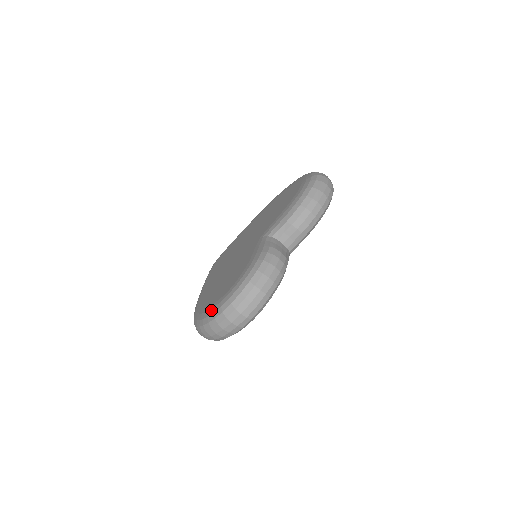
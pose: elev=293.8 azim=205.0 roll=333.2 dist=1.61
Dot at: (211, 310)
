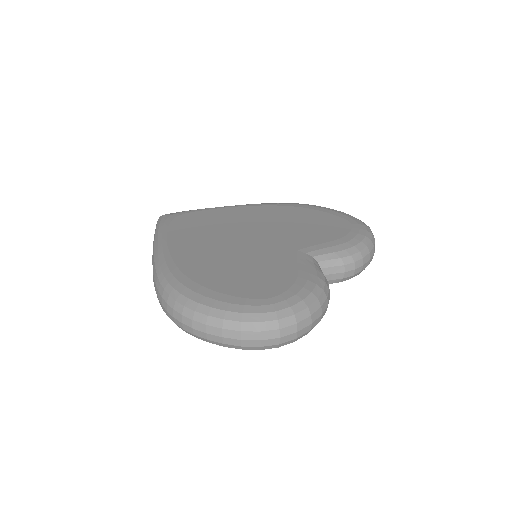
Dot at: (234, 305)
